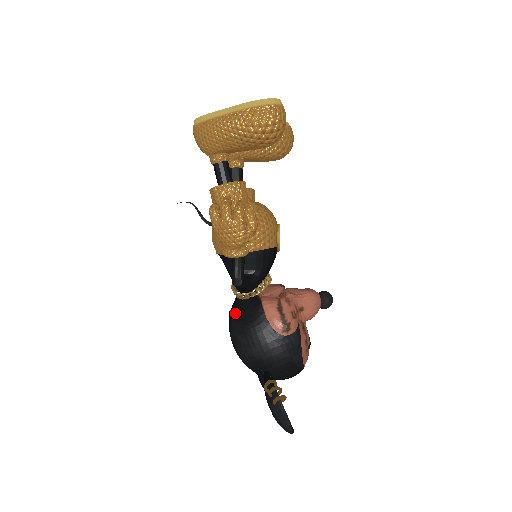
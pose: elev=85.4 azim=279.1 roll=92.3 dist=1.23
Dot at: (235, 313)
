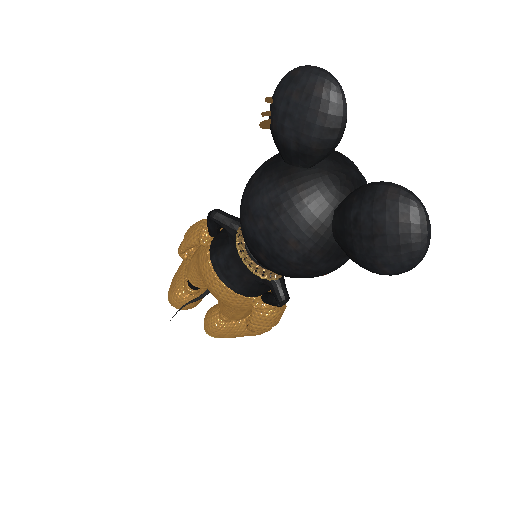
Dot at: occluded
